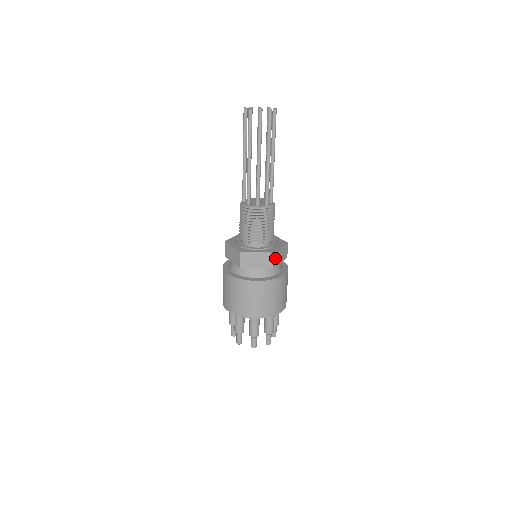
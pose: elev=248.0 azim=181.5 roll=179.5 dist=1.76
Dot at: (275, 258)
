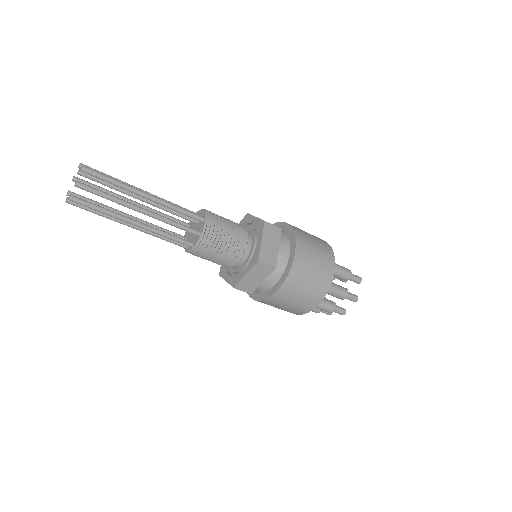
Dot at: (245, 287)
